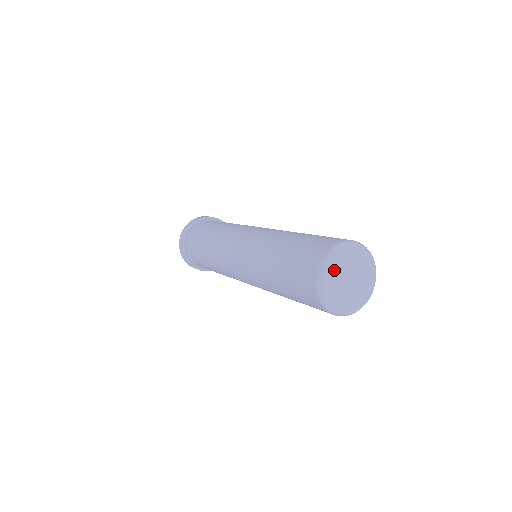
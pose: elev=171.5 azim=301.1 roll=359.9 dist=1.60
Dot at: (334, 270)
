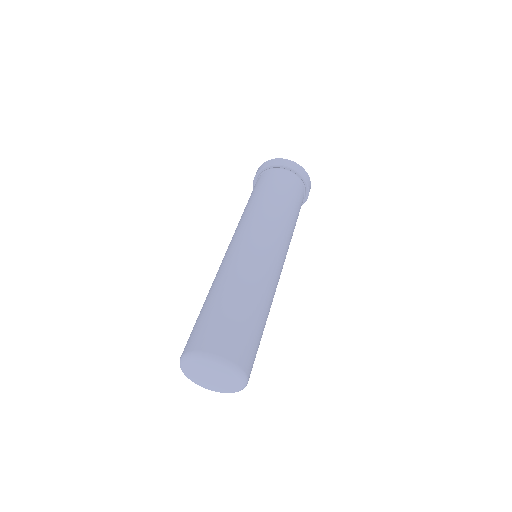
Dot at: (190, 367)
